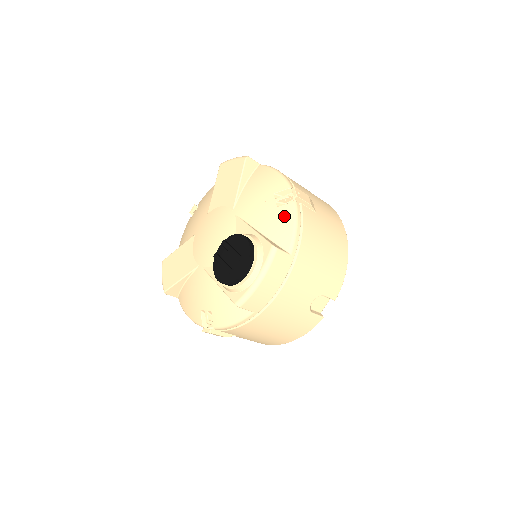
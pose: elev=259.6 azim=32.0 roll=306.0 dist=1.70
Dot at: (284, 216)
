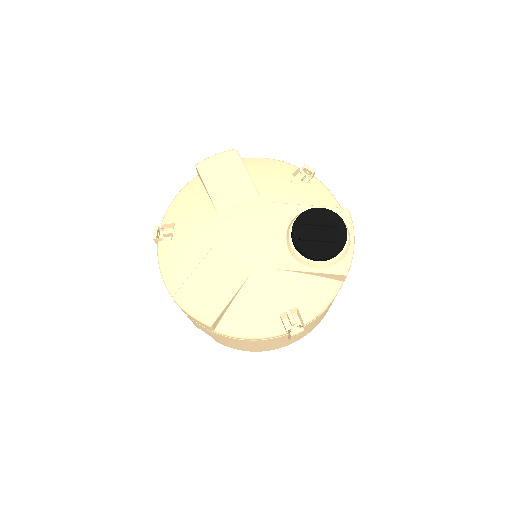
Dot at: (319, 189)
